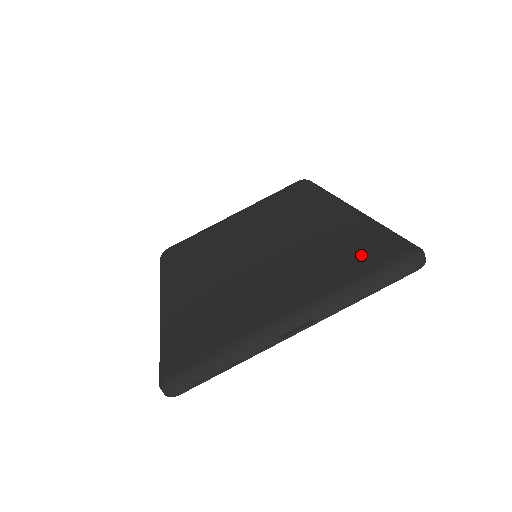
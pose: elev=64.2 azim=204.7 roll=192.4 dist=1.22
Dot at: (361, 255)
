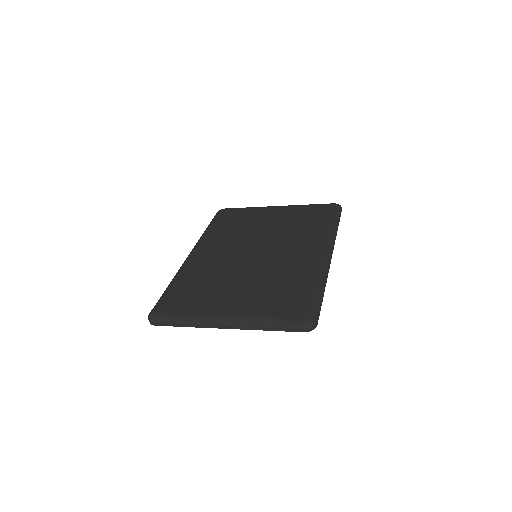
Dot at: (288, 303)
